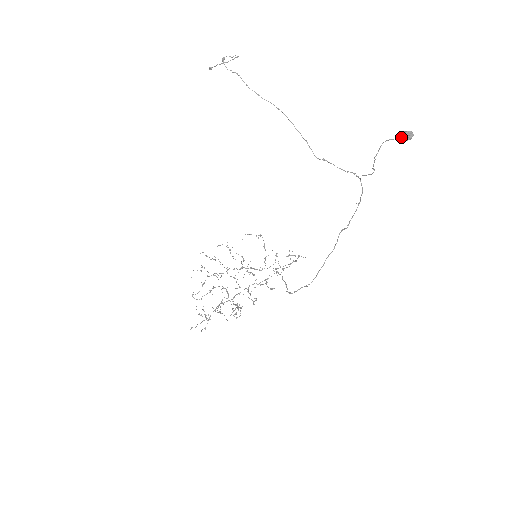
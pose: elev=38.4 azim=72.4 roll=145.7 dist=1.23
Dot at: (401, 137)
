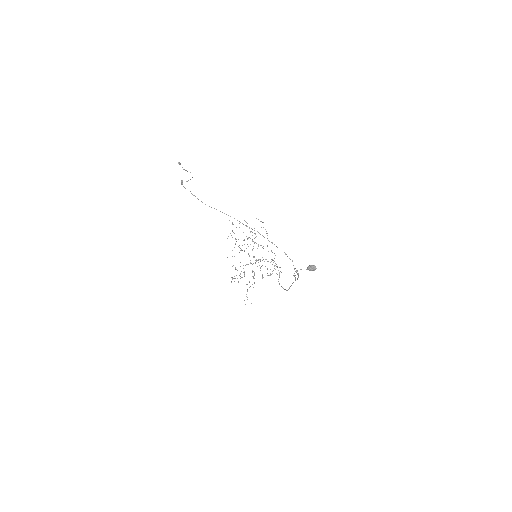
Dot at: occluded
